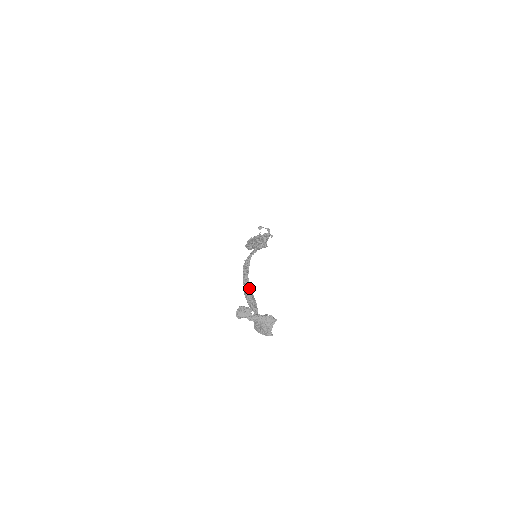
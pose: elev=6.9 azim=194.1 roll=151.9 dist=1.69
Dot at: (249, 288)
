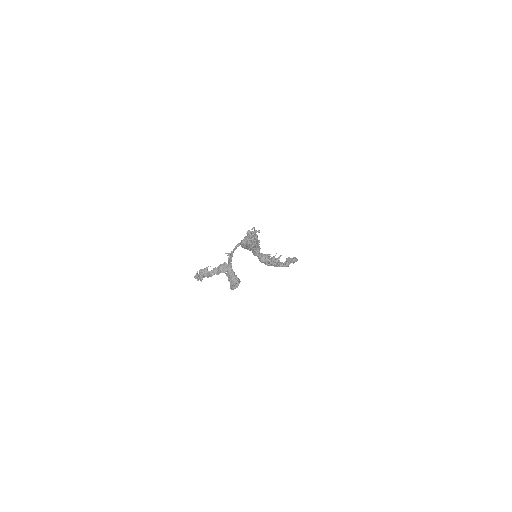
Dot at: occluded
